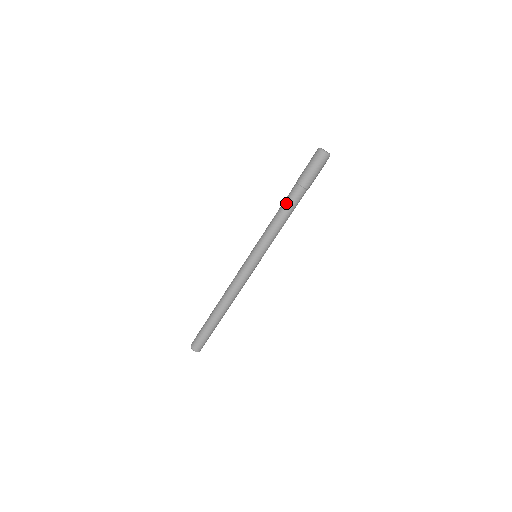
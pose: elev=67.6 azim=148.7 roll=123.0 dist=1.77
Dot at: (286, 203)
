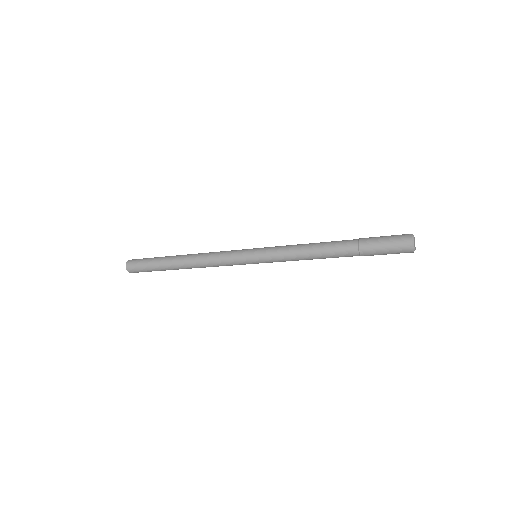
Dot at: (330, 250)
